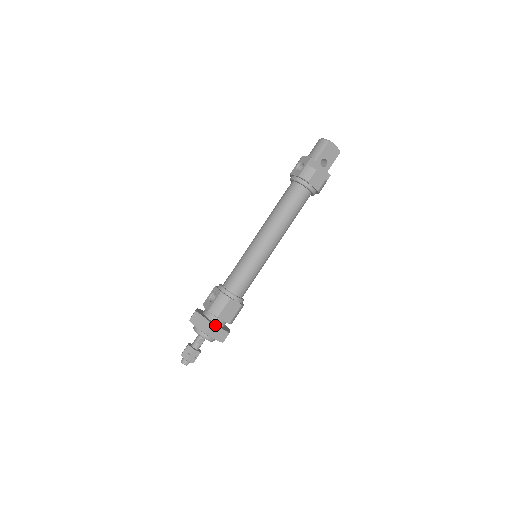
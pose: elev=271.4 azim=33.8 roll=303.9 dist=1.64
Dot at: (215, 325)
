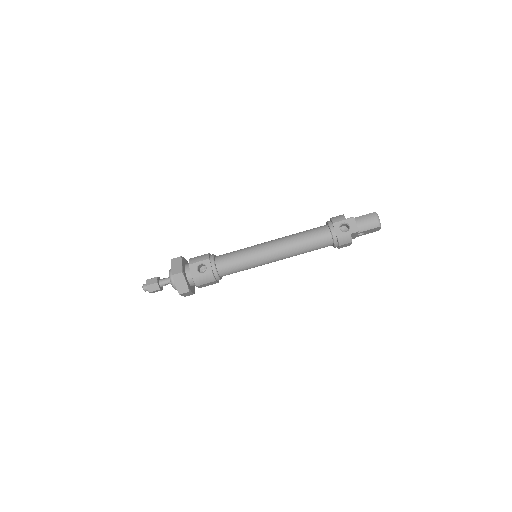
Dot at: (191, 291)
